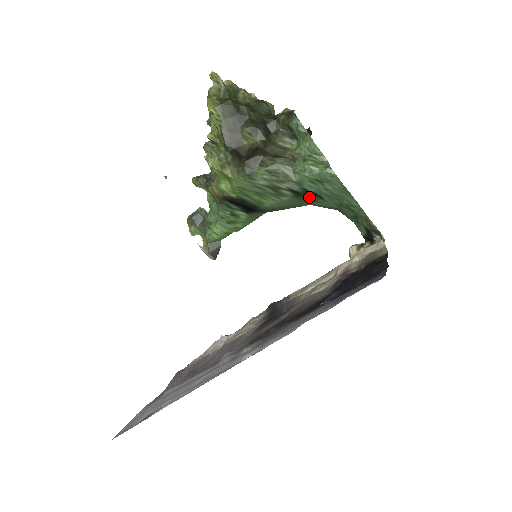
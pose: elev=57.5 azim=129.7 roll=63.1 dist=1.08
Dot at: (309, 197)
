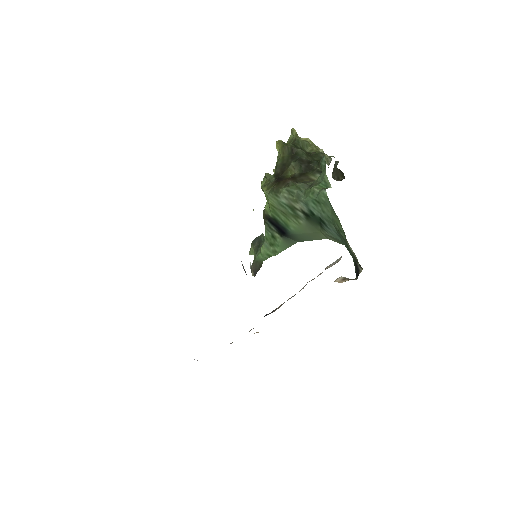
Dot at: (318, 223)
